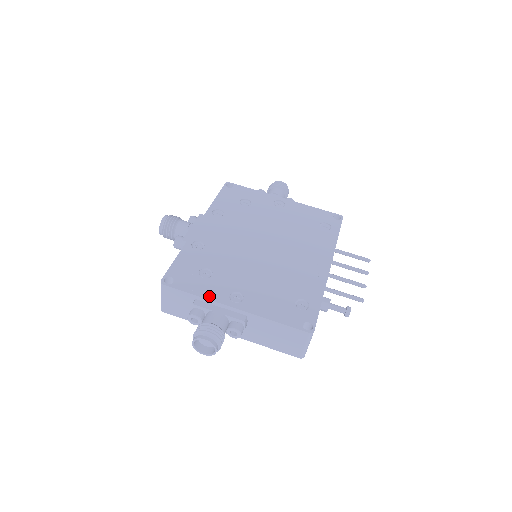
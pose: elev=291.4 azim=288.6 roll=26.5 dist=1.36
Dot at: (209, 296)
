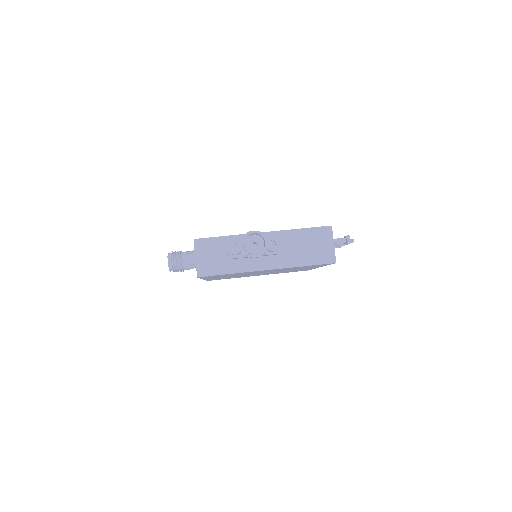
Dot at: (239, 235)
